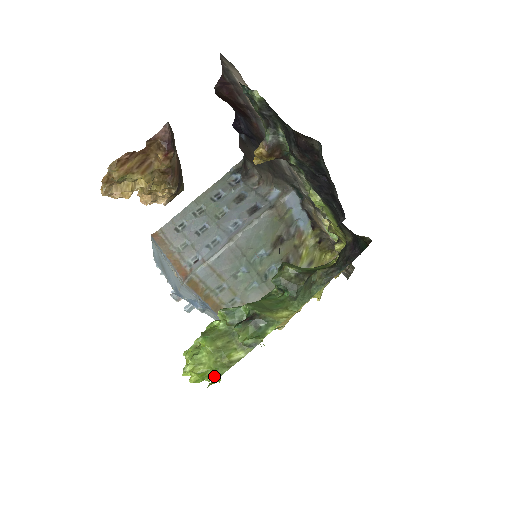
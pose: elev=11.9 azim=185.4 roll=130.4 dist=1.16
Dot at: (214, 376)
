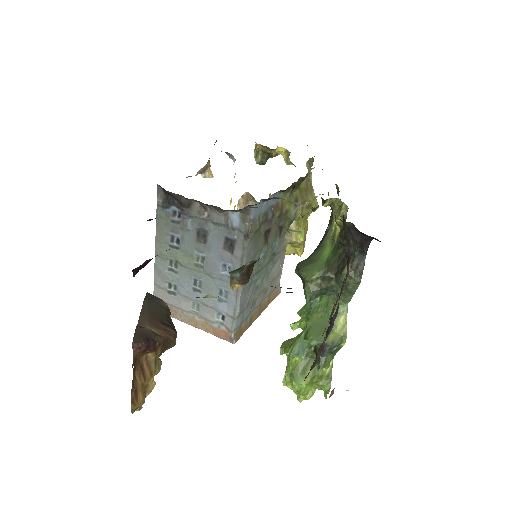
Dot at: occluded
